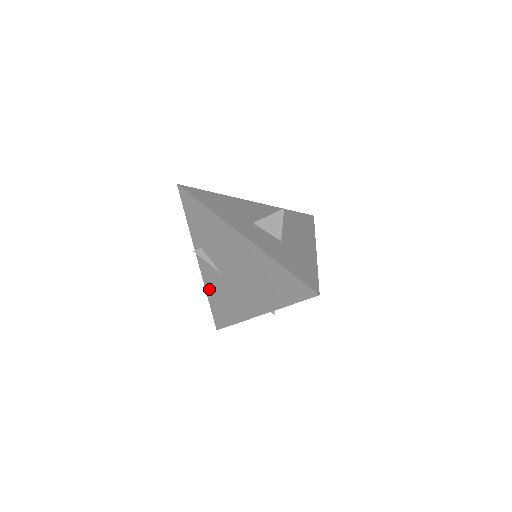
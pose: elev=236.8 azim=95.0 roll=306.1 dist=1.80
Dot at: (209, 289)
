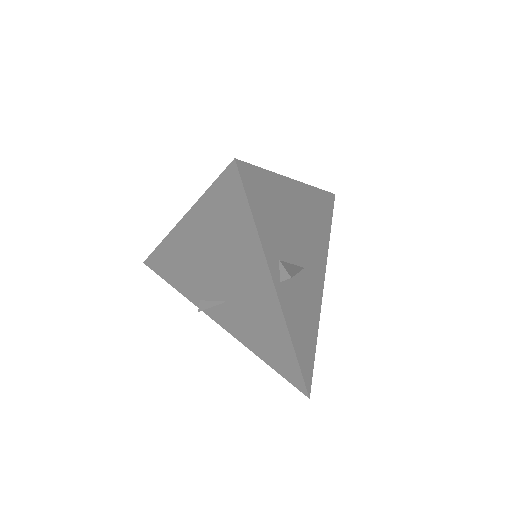
Dot at: (249, 344)
